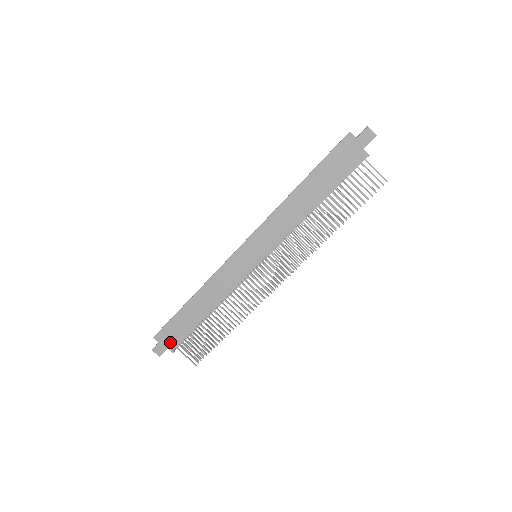
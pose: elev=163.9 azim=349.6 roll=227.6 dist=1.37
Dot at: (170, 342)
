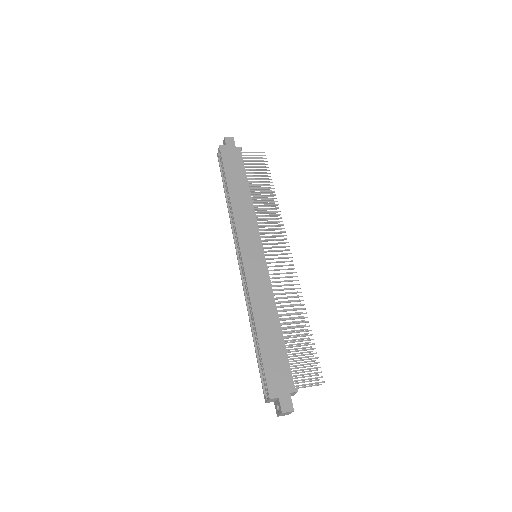
Dot at: (285, 385)
